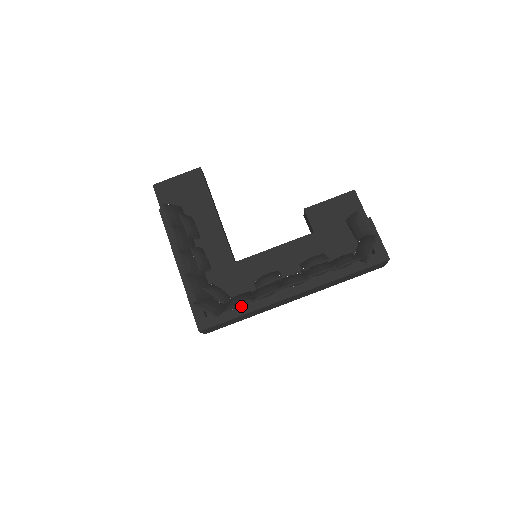
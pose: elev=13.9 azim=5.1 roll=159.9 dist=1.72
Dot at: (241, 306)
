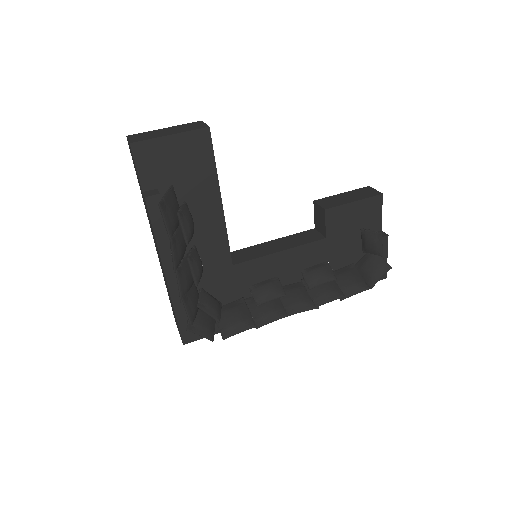
Dot at: occluded
